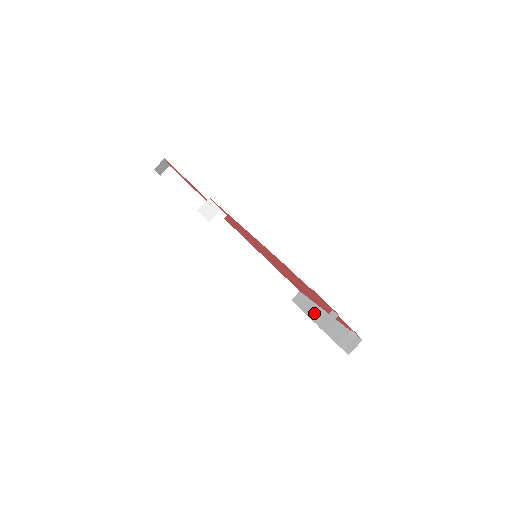
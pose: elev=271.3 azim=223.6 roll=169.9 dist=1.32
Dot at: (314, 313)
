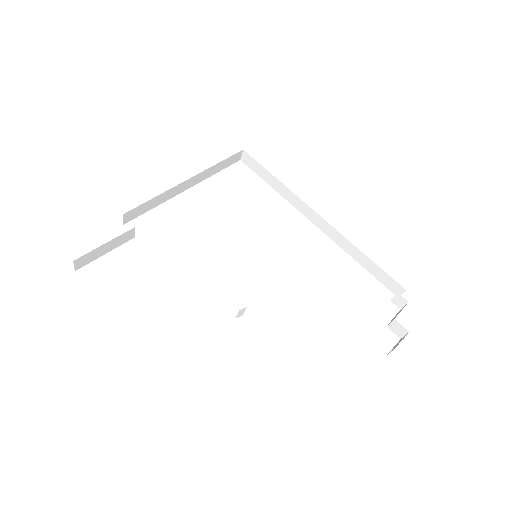
Dot at: (308, 214)
